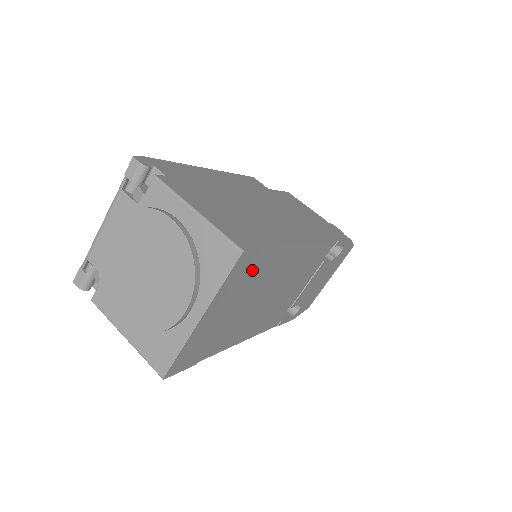
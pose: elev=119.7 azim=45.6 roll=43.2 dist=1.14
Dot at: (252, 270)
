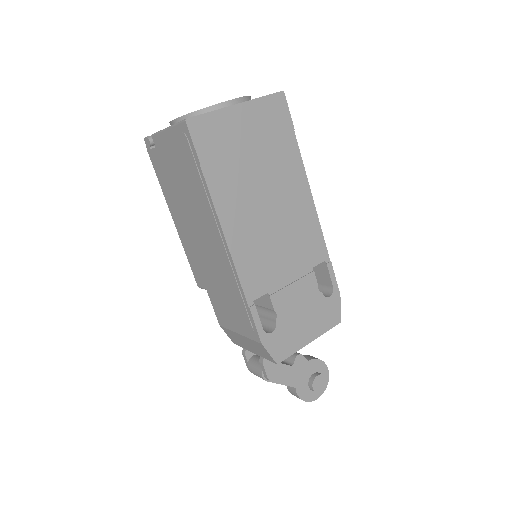
Dot at: (278, 126)
